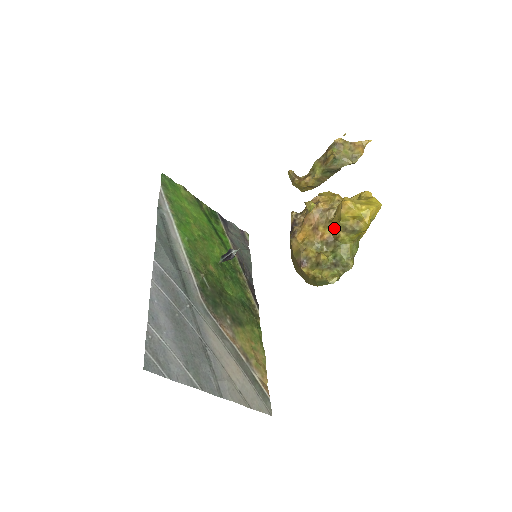
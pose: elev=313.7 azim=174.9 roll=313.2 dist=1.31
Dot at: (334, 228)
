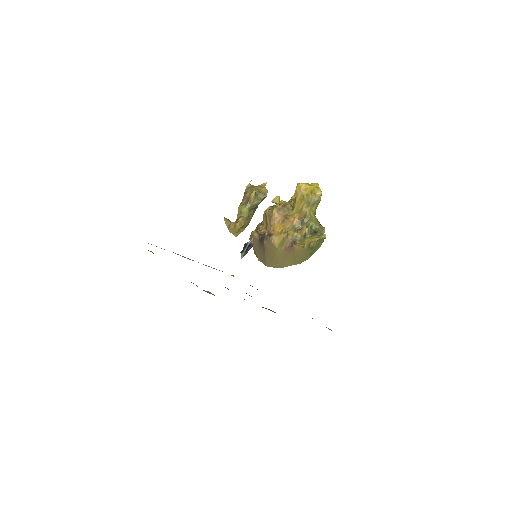
Dot at: (300, 209)
